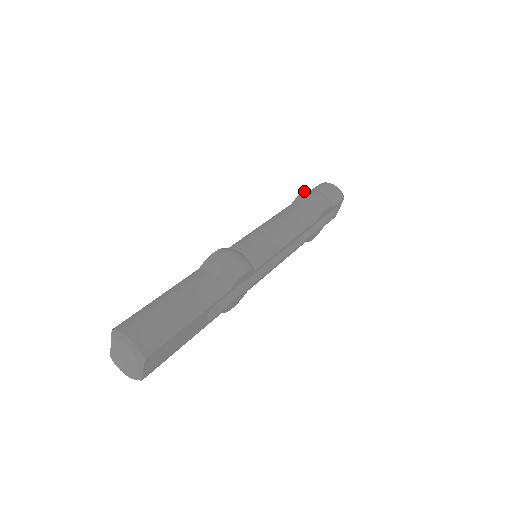
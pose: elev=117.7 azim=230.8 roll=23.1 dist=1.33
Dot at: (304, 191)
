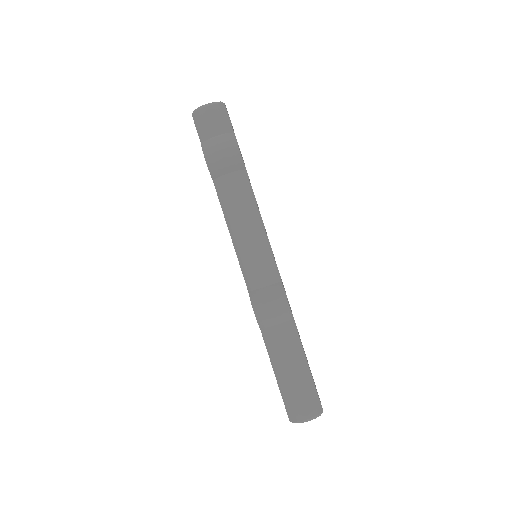
Dot at: (206, 159)
